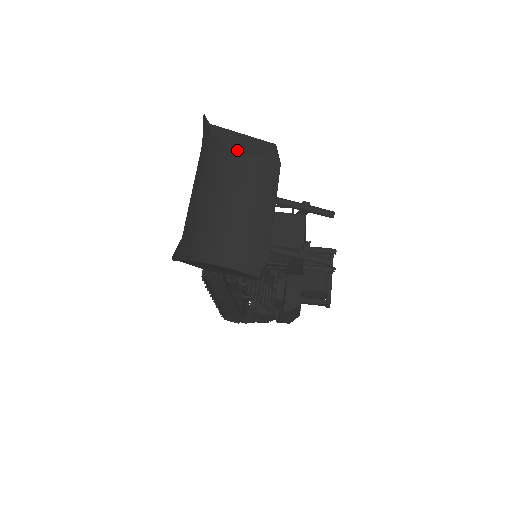
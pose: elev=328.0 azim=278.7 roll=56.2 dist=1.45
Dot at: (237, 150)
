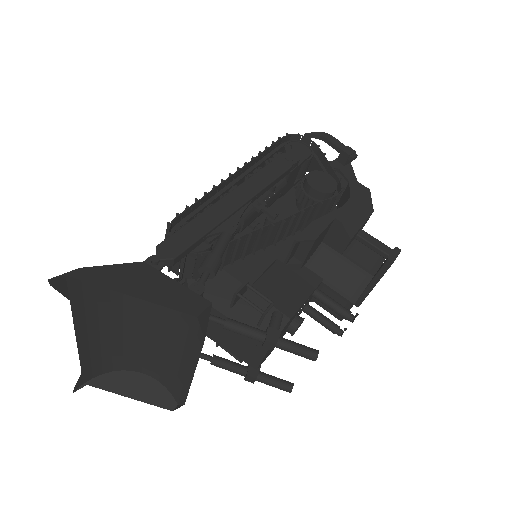
Dot at: (143, 283)
